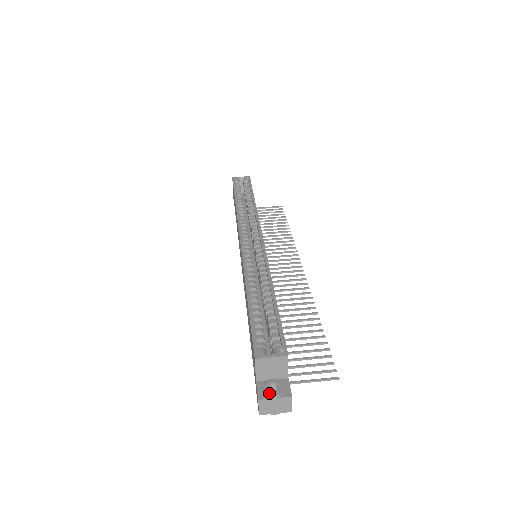
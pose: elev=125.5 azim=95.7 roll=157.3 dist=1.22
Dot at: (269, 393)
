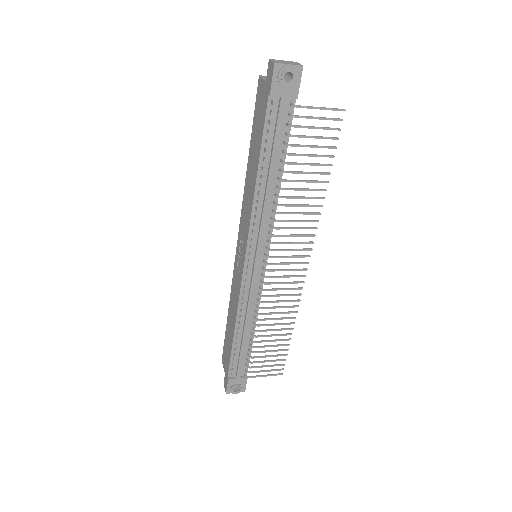
Dot at: occluded
